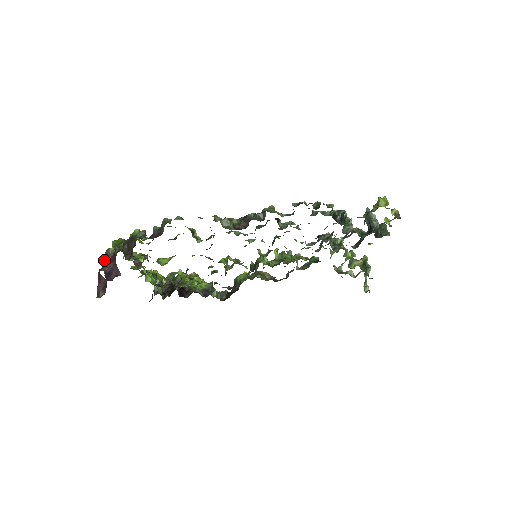
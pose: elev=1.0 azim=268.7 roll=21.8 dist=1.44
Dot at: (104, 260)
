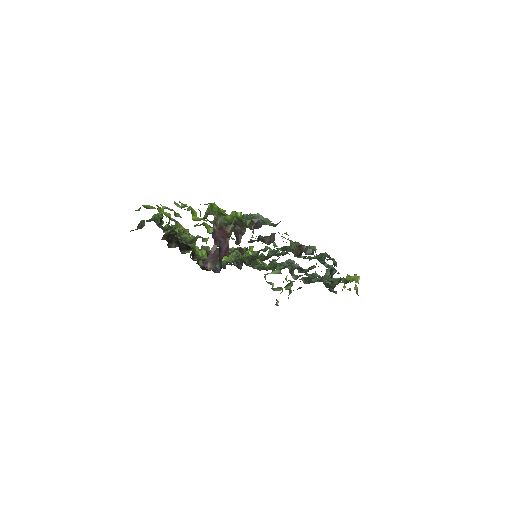
Dot at: (214, 229)
